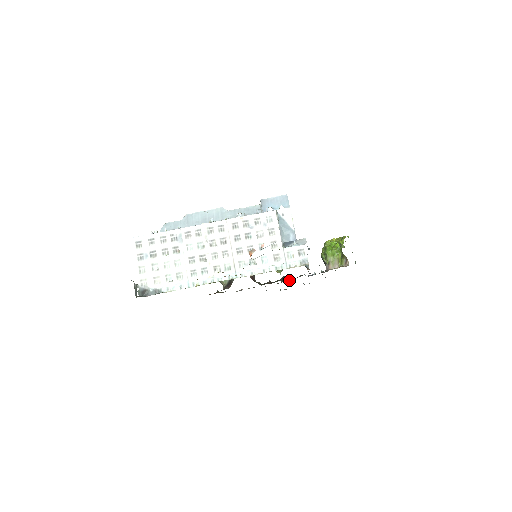
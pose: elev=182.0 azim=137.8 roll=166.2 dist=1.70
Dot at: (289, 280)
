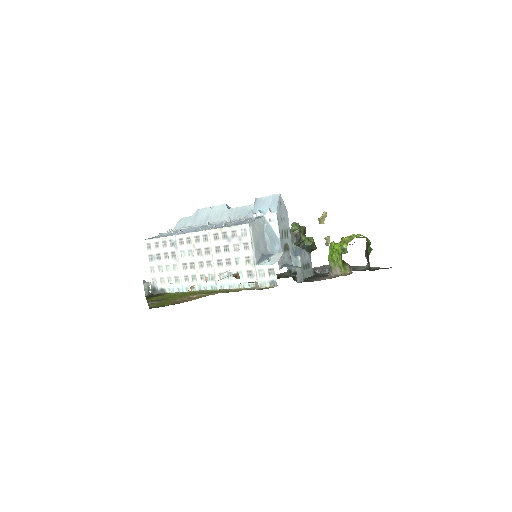
Dot at: occluded
